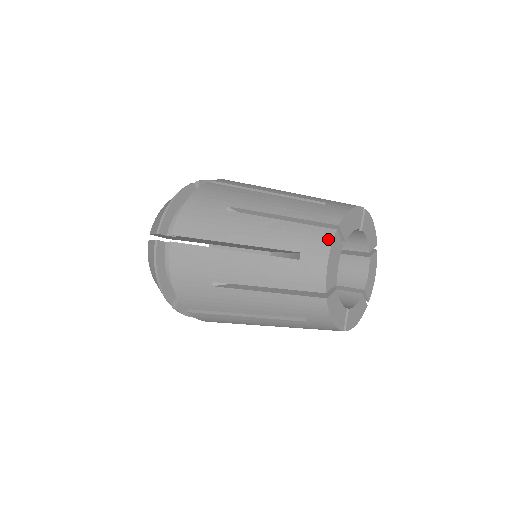
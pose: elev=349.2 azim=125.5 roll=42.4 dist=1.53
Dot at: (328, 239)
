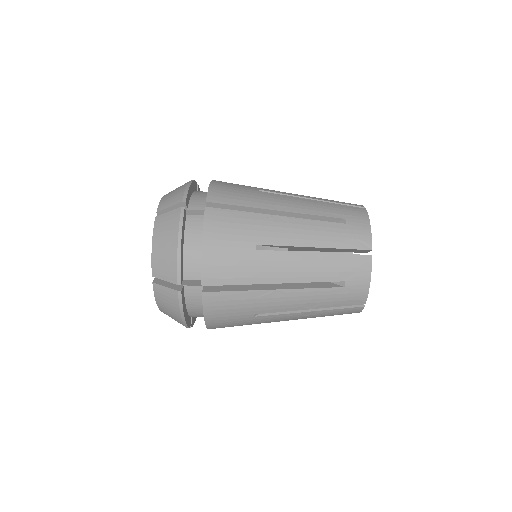
Dot at: (358, 311)
